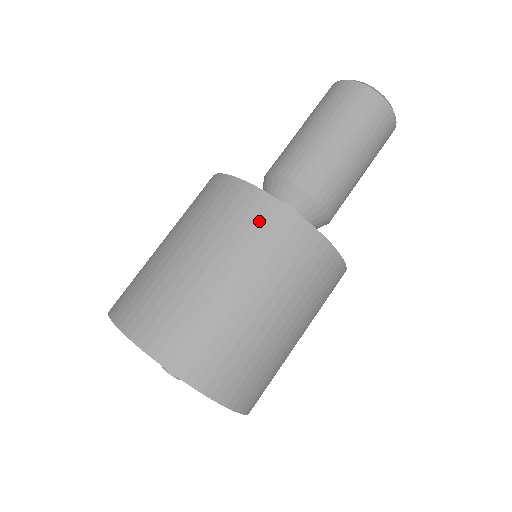
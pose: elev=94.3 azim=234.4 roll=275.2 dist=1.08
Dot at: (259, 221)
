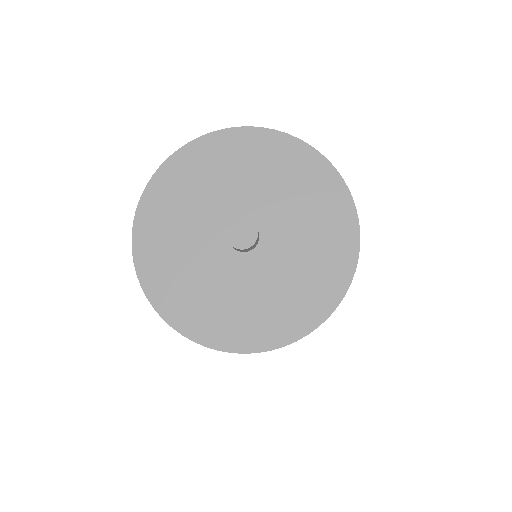
Dot at: occluded
